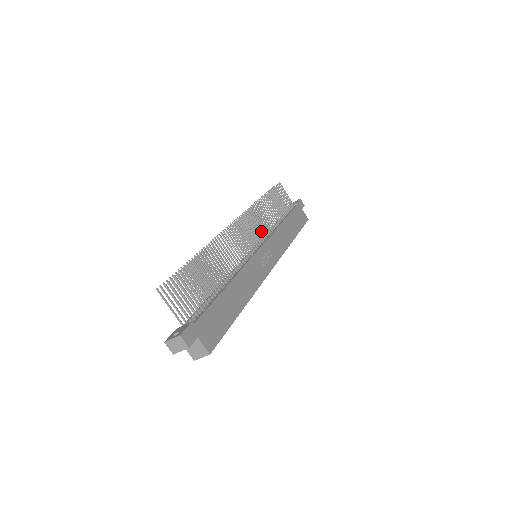
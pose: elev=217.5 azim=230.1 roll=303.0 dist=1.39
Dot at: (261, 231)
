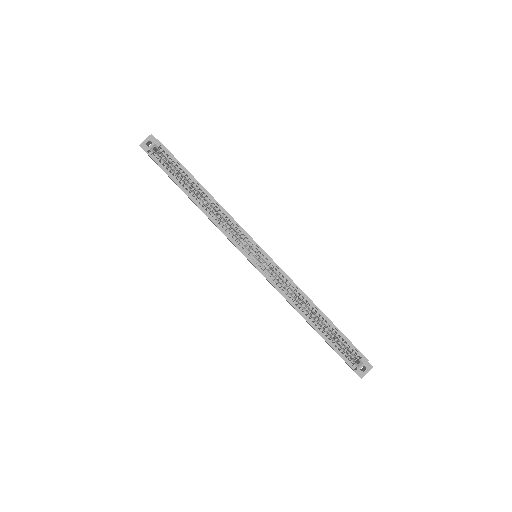
Dot at: occluded
